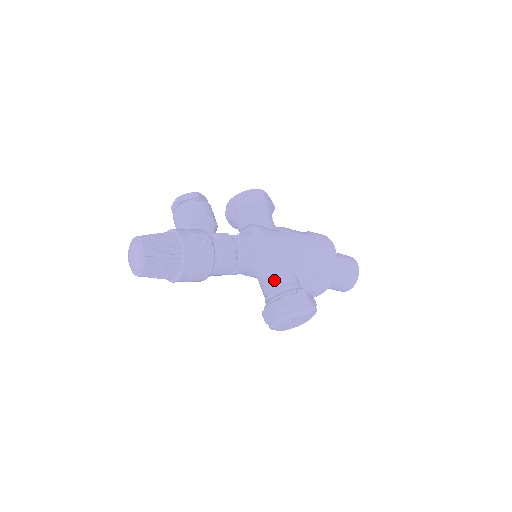
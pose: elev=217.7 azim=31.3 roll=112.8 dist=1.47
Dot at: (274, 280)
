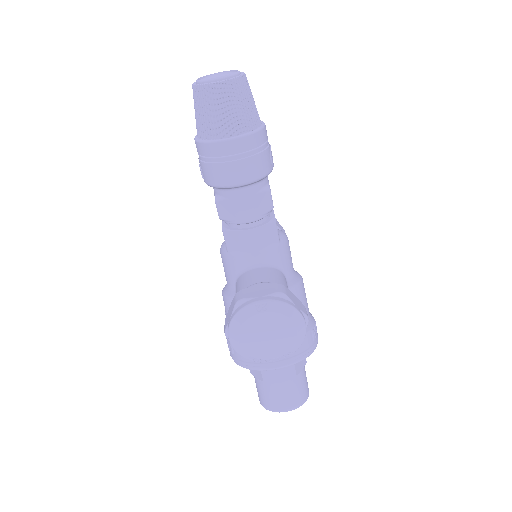
Dot at: (275, 277)
